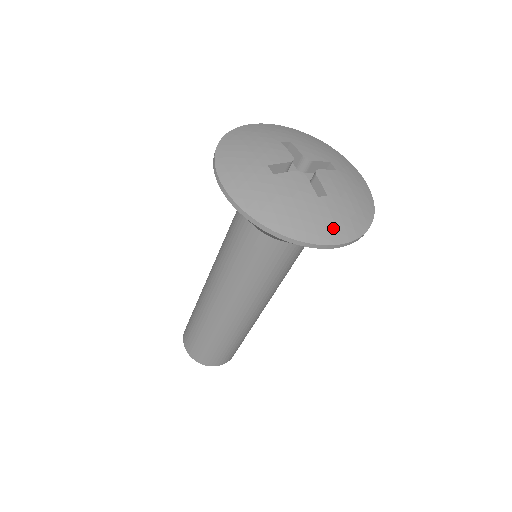
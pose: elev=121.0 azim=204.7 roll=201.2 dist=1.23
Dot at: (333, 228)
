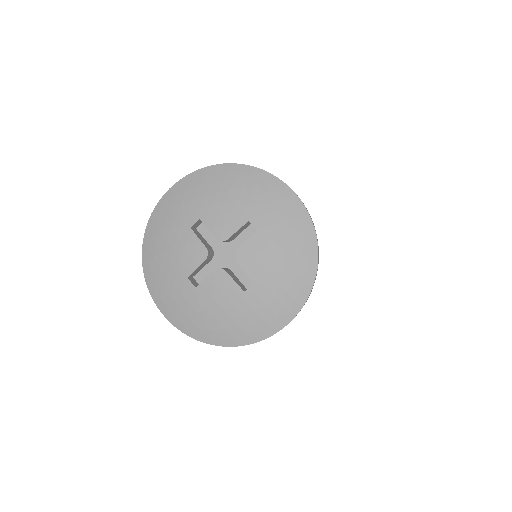
Dot at: (271, 316)
